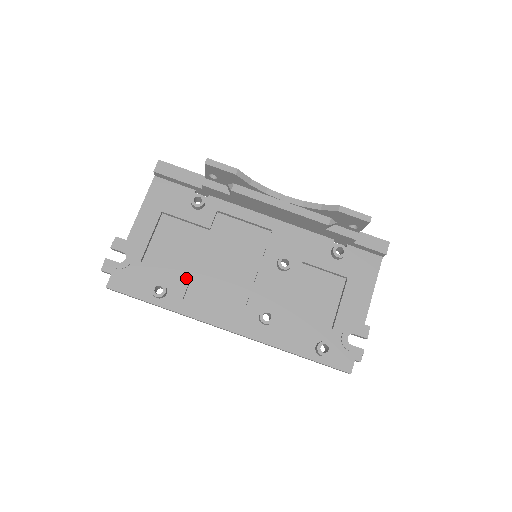
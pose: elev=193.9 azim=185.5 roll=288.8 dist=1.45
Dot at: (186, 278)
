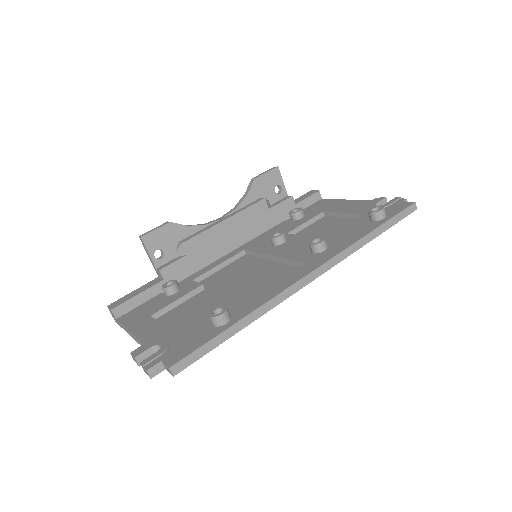
Dot at: (229, 301)
